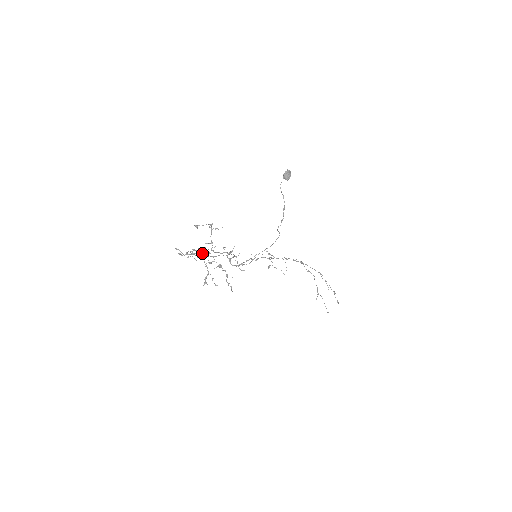
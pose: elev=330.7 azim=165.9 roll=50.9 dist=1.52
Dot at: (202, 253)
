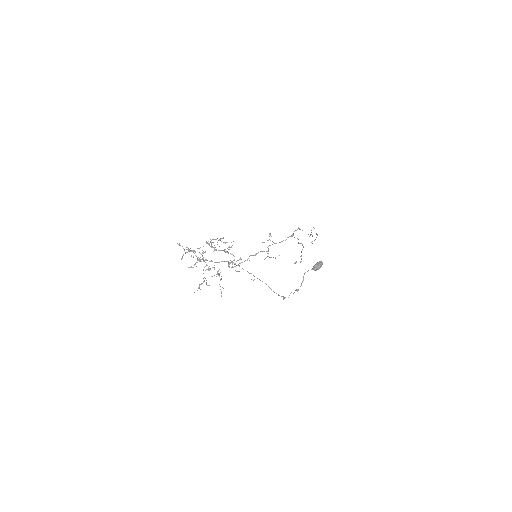
Dot at: occluded
